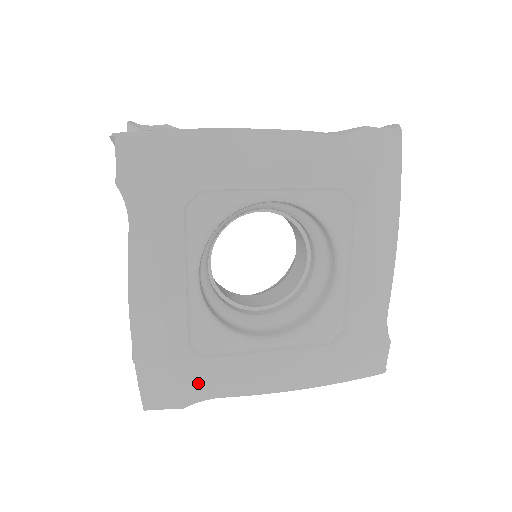
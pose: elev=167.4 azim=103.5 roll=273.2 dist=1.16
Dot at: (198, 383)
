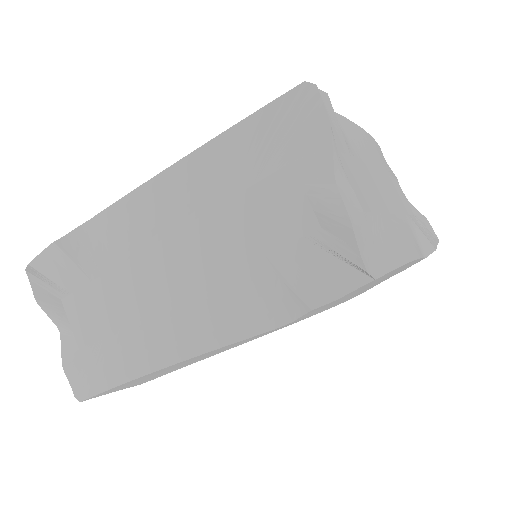
Dot at: occluded
